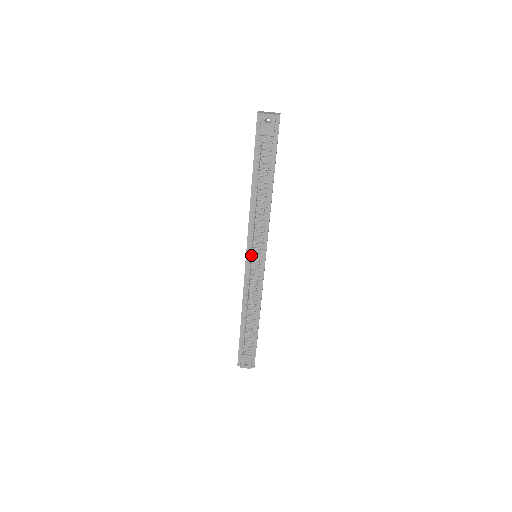
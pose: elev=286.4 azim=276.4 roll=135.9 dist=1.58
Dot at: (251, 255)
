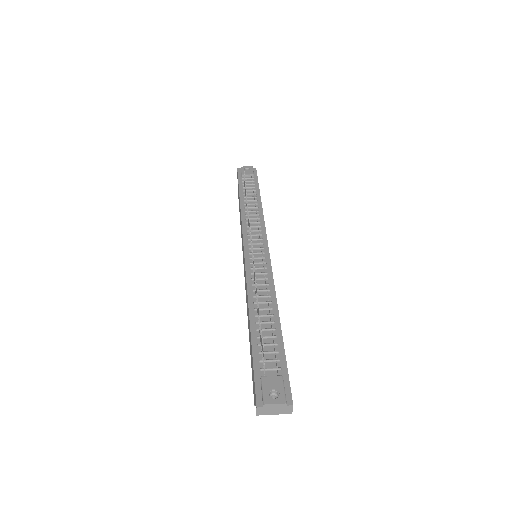
Dot at: (250, 232)
